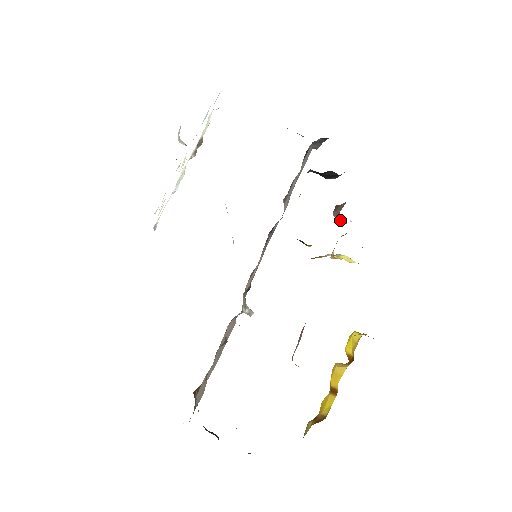
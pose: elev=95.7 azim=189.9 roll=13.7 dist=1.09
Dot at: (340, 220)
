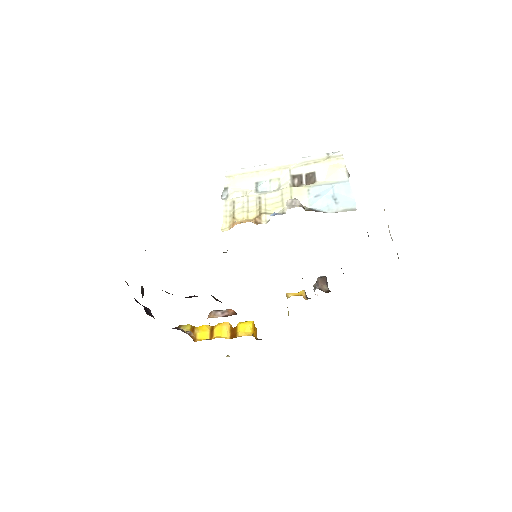
Dot at: (315, 286)
